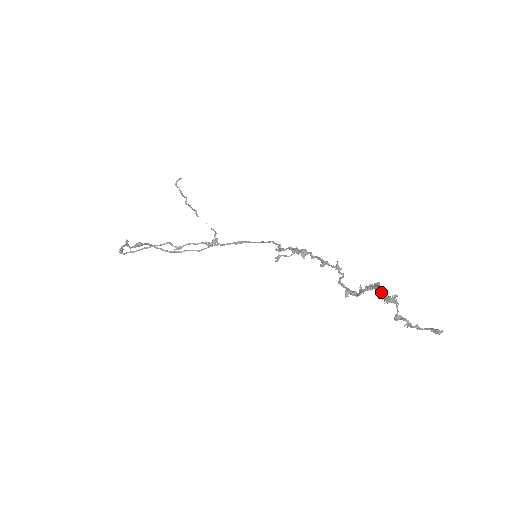
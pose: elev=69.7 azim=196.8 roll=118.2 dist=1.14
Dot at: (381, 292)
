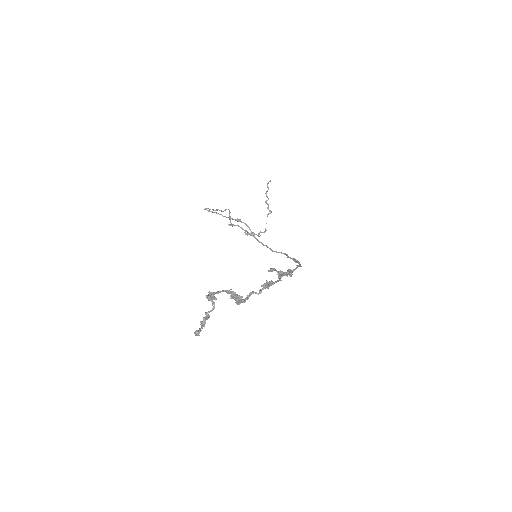
Dot at: occluded
